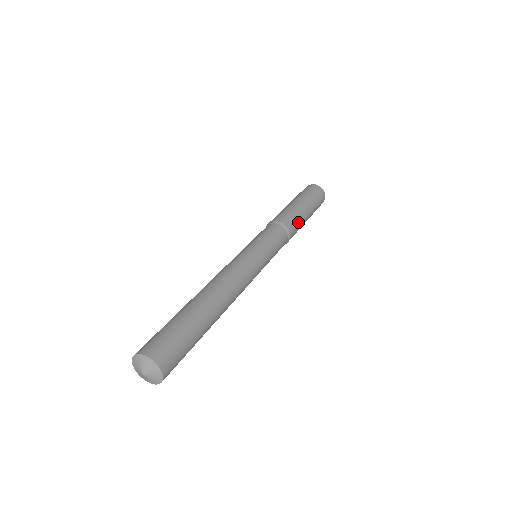
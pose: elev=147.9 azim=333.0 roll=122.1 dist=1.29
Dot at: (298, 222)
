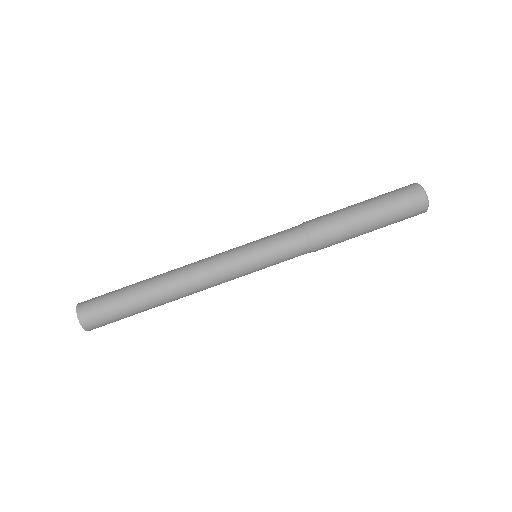
Dot at: occluded
